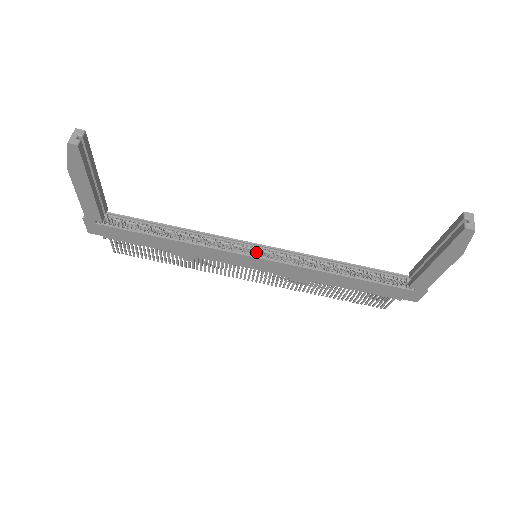
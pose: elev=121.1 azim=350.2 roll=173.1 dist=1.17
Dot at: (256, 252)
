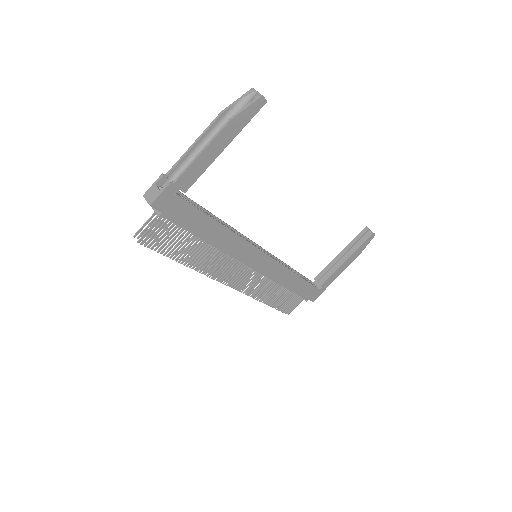
Dot at: occluded
